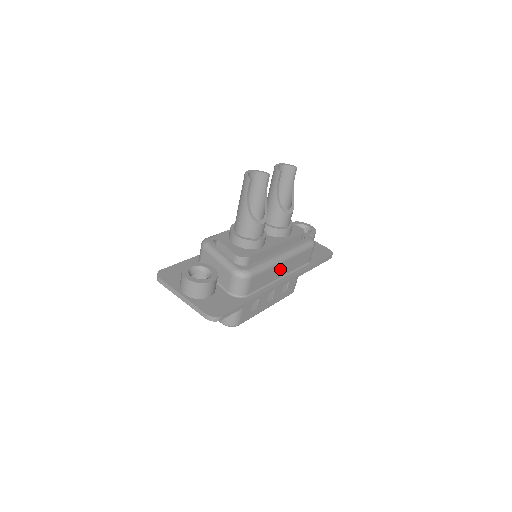
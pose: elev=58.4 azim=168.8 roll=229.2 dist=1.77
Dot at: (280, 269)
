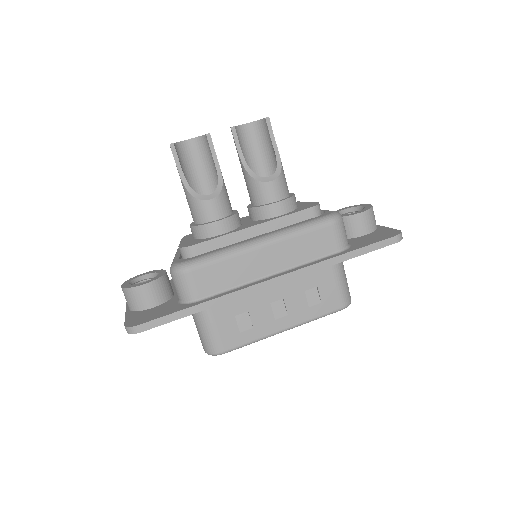
Dot at: (260, 260)
